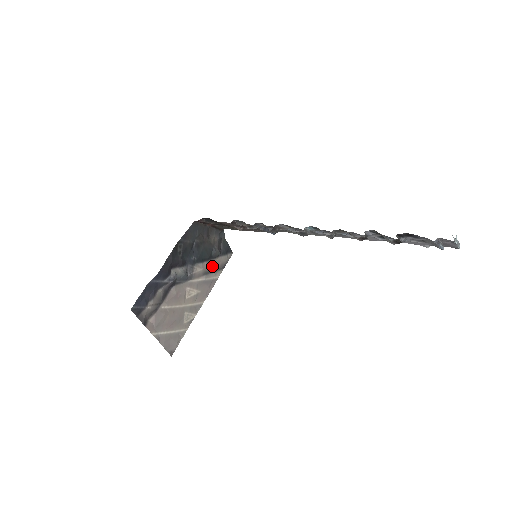
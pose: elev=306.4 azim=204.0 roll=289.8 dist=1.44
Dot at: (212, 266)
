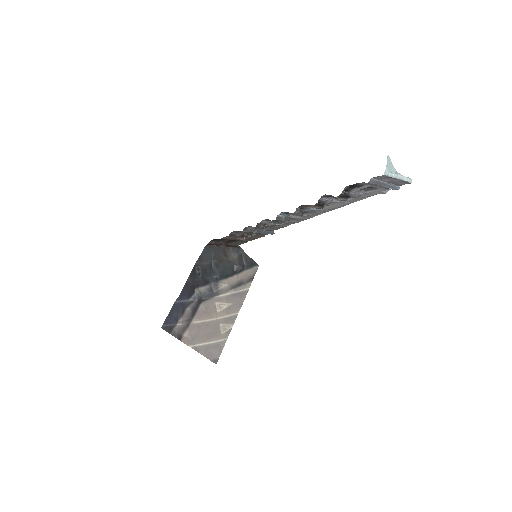
Dot at: (238, 280)
